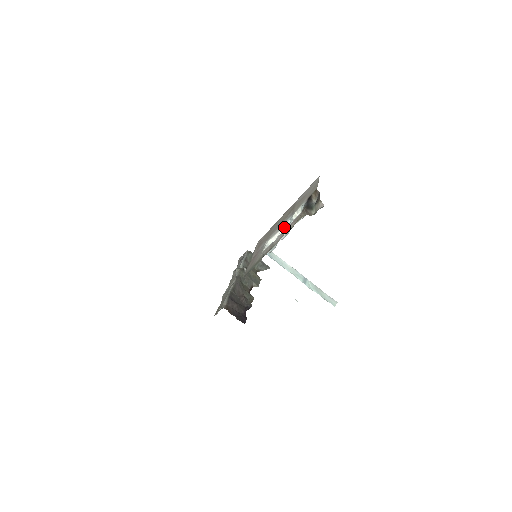
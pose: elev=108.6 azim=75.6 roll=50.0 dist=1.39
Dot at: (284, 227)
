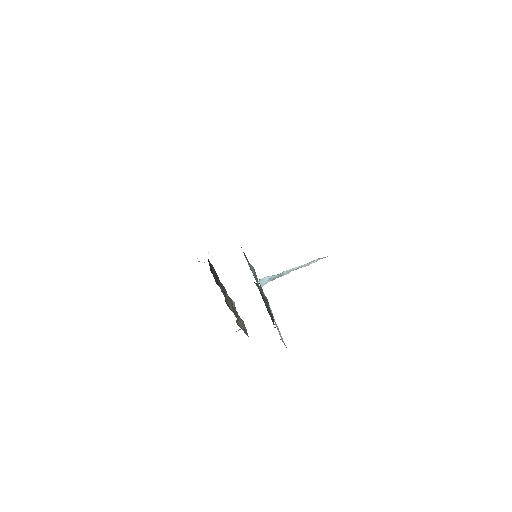
Dot at: occluded
